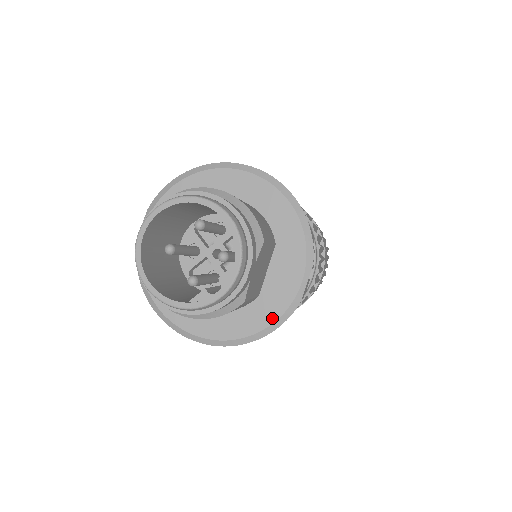
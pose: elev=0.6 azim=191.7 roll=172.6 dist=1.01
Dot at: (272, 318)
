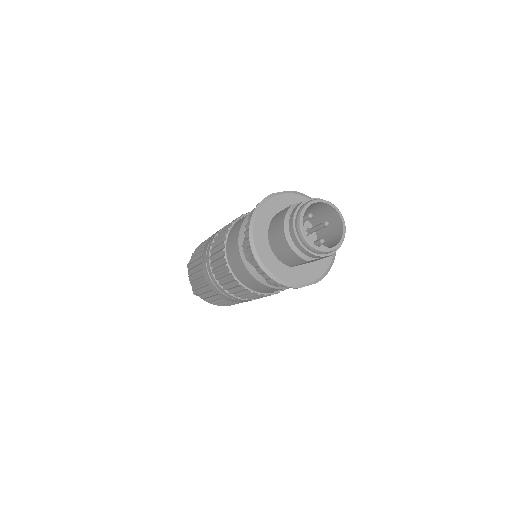
Dot at: (286, 279)
